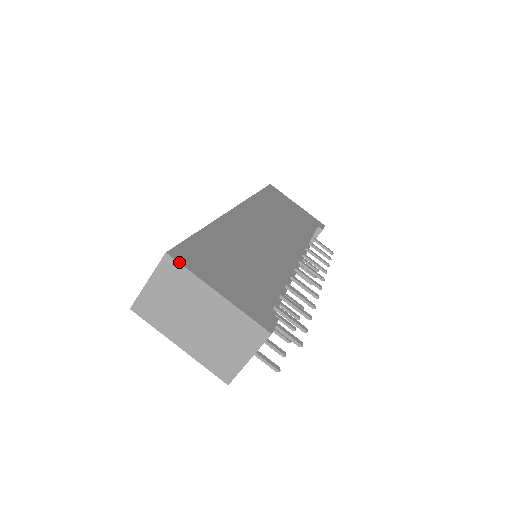
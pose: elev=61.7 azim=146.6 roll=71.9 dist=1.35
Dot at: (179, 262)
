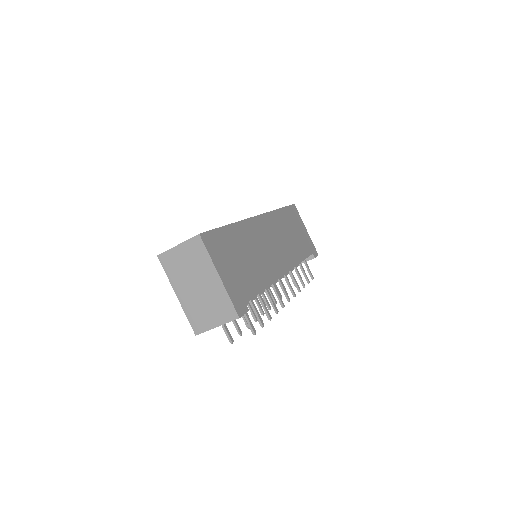
Dot at: (204, 244)
